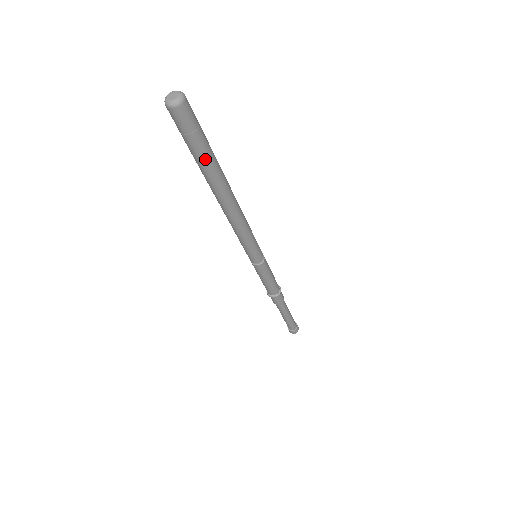
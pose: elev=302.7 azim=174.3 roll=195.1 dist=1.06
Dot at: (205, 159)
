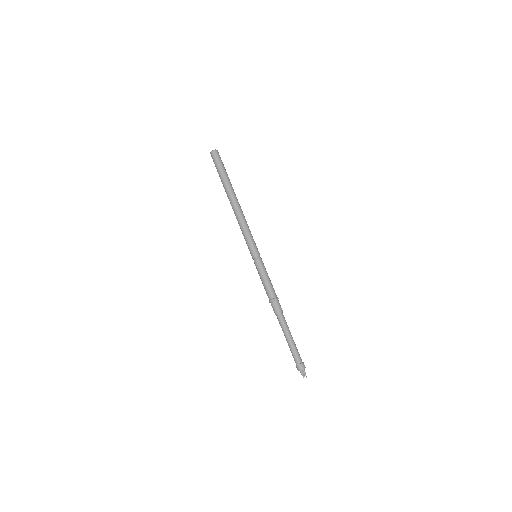
Dot at: (222, 177)
